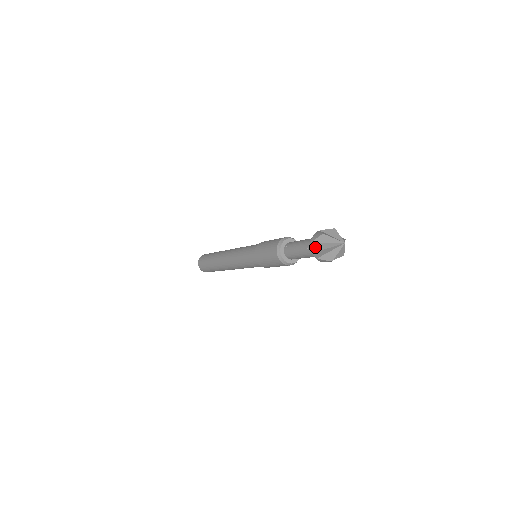
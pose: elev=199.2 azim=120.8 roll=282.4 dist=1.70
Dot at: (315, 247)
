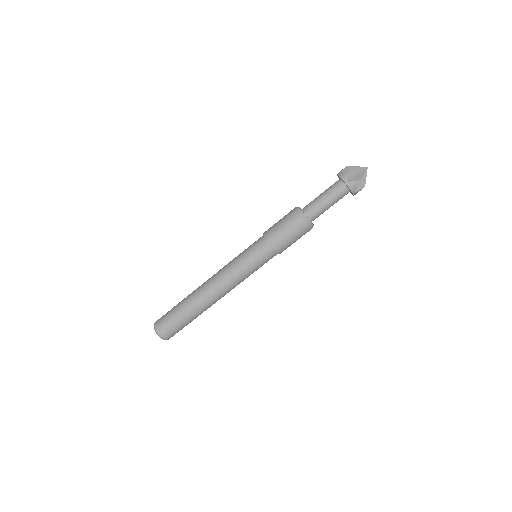
Dot at: (344, 172)
